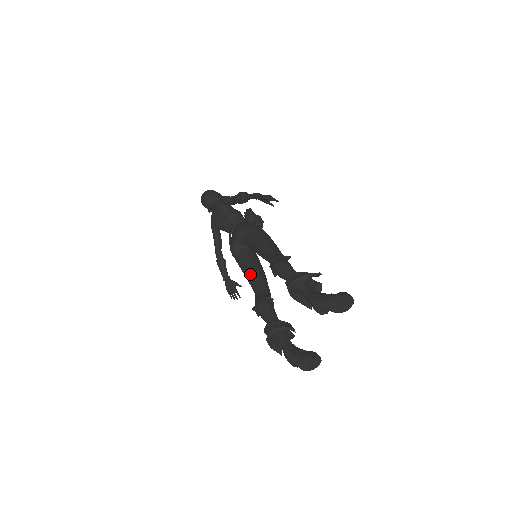
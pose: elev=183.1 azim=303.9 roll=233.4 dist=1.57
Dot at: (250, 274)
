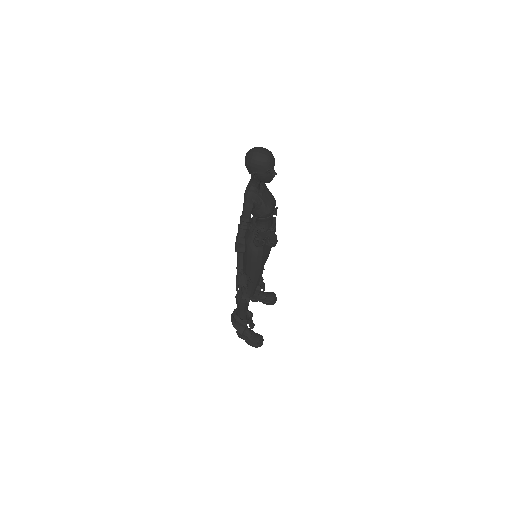
Dot at: occluded
